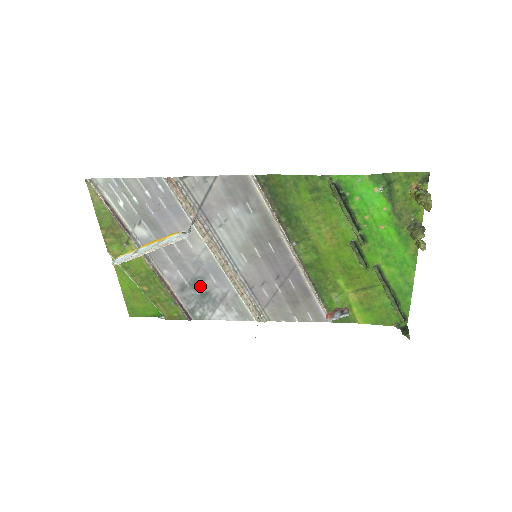
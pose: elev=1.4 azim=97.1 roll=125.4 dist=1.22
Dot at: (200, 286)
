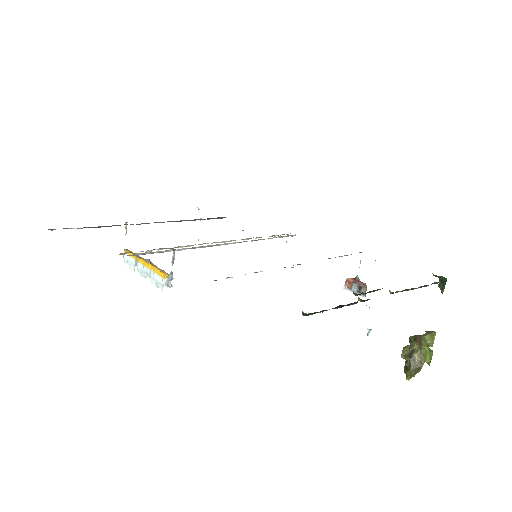
Dot at: occluded
